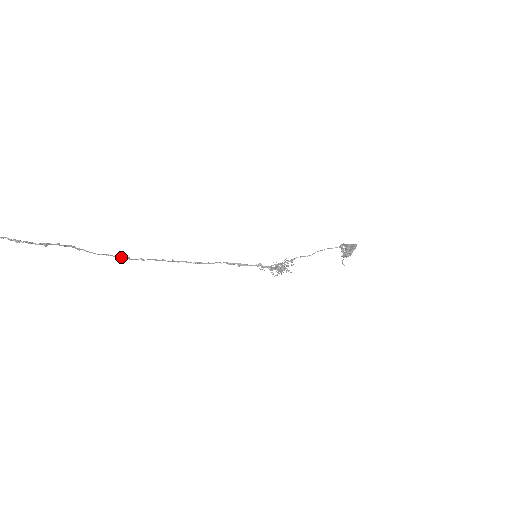
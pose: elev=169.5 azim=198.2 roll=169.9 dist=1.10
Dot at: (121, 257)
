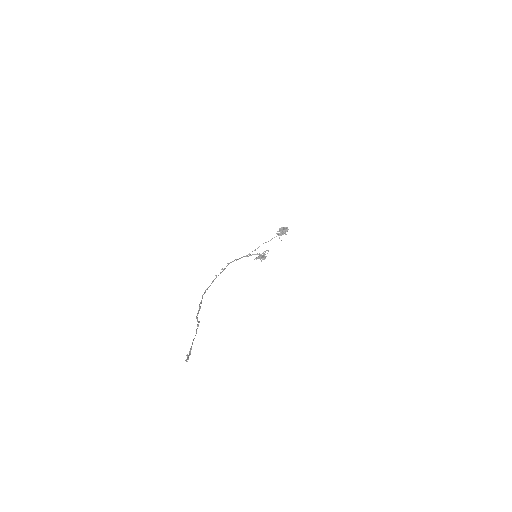
Dot at: (205, 291)
